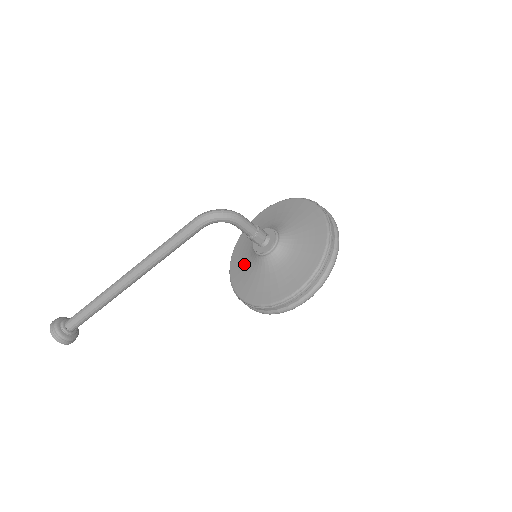
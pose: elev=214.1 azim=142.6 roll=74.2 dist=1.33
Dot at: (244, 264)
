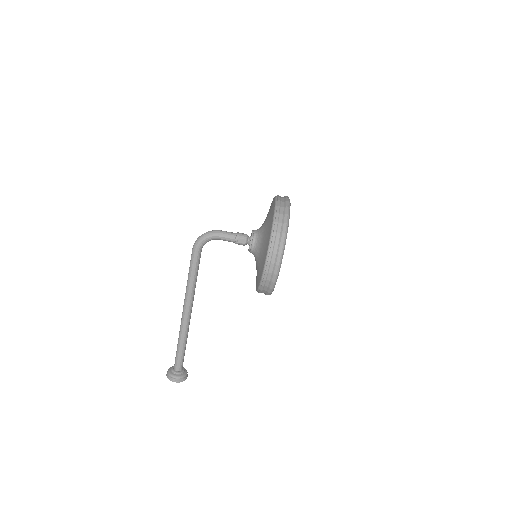
Dot at: occluded
